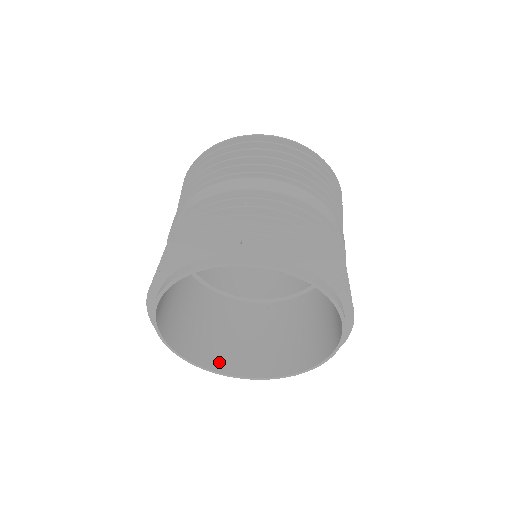
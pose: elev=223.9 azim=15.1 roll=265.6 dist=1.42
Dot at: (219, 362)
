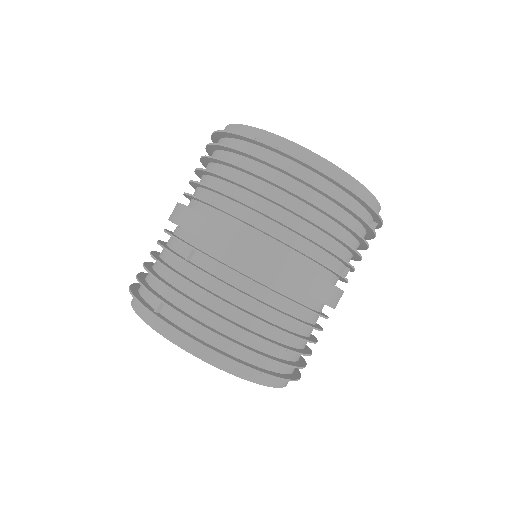
Dot at: occluded
